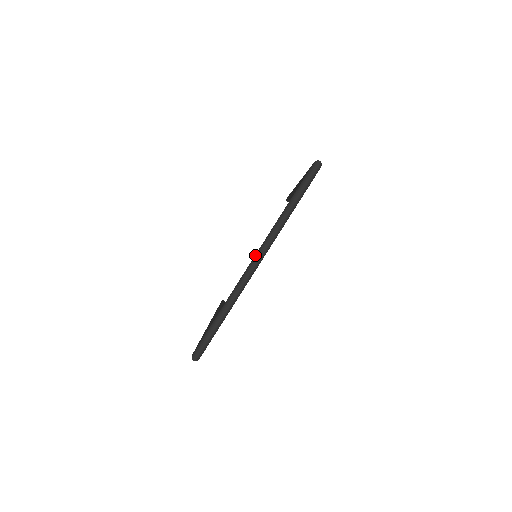
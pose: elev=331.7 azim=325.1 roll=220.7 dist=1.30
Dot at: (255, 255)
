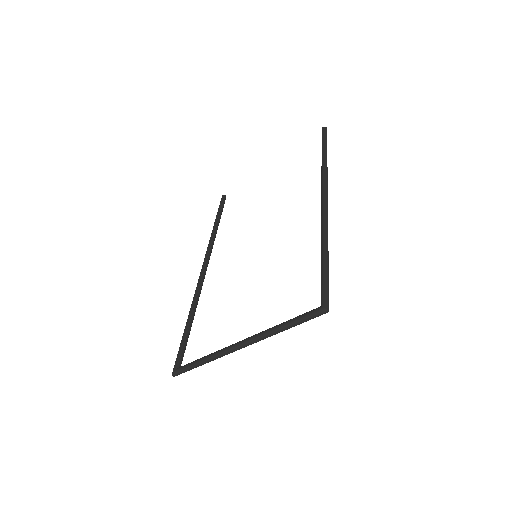
Dot at: (242, 342)
